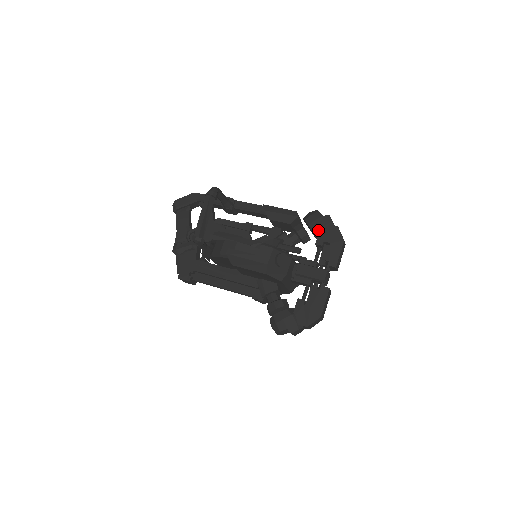
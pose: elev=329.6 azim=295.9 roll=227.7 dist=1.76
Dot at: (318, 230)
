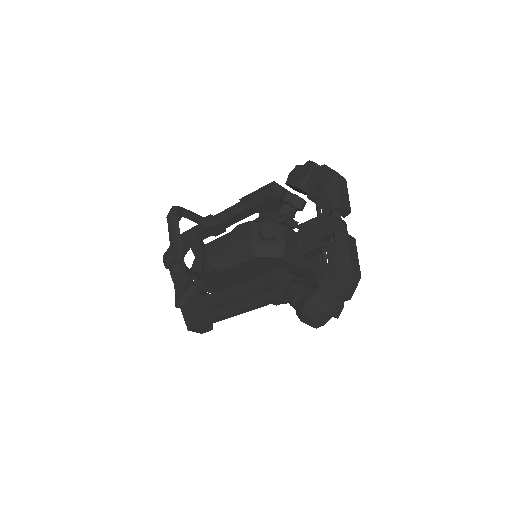
Dot at: (304, 182)
